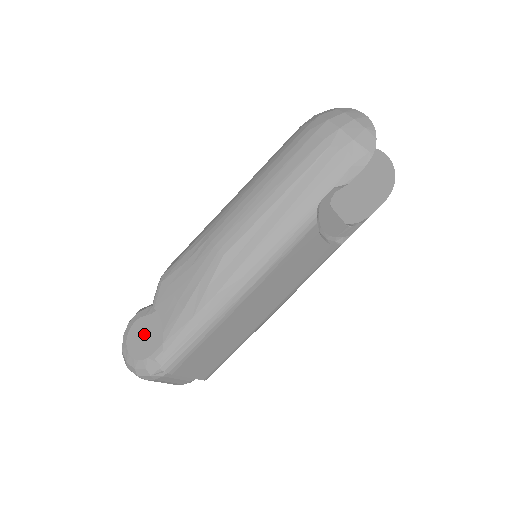
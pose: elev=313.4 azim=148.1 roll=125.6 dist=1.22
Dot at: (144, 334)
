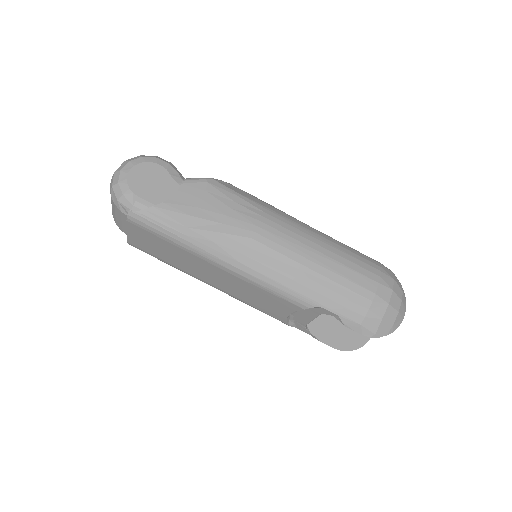
Dot at: (153, 180)
